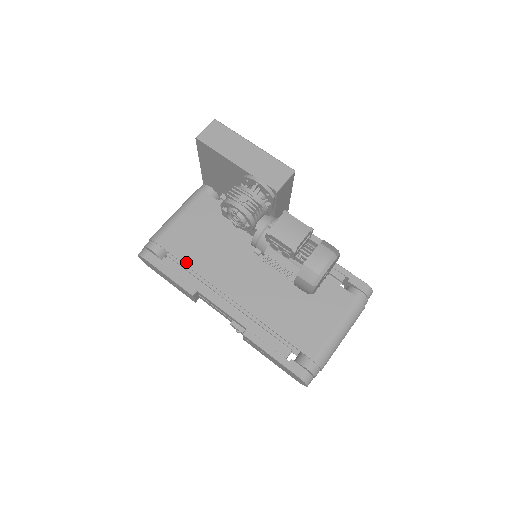
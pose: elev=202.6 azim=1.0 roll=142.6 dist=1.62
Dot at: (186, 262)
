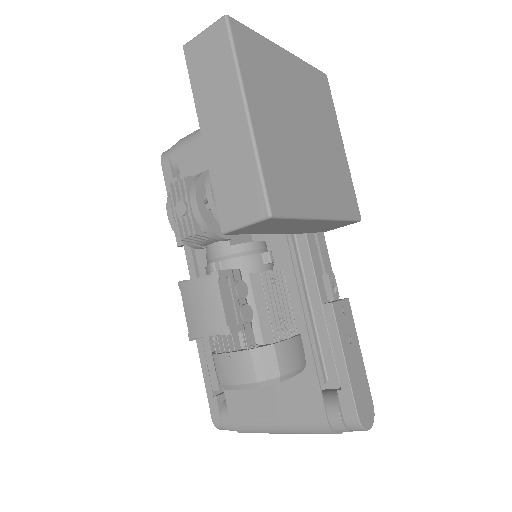
Dot at: occluded
